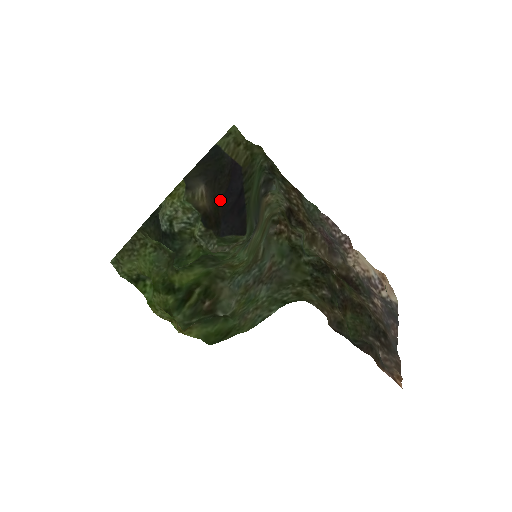
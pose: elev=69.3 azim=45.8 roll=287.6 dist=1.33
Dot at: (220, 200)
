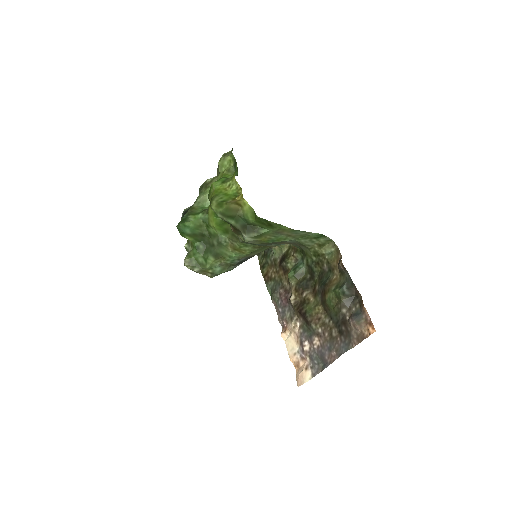
Dot at: occluded
